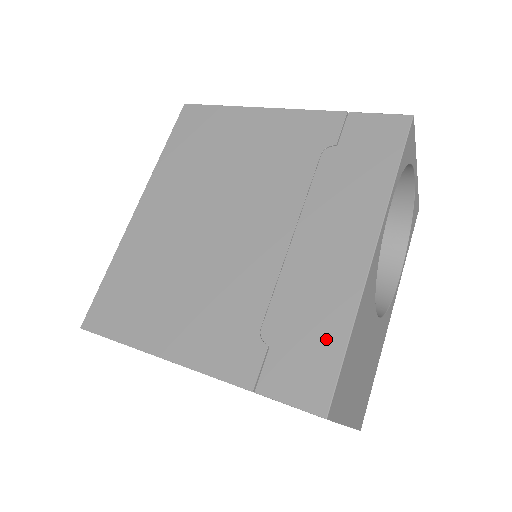
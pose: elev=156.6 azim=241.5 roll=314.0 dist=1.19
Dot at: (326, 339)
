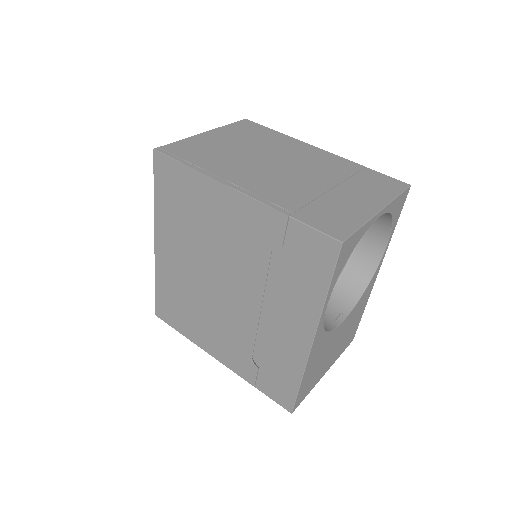
Dot at: (288, 379)
